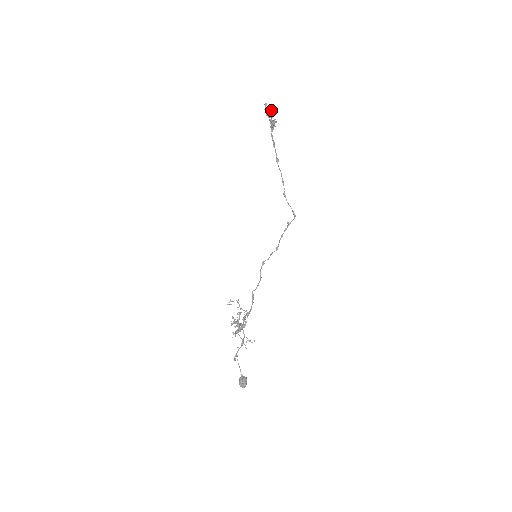
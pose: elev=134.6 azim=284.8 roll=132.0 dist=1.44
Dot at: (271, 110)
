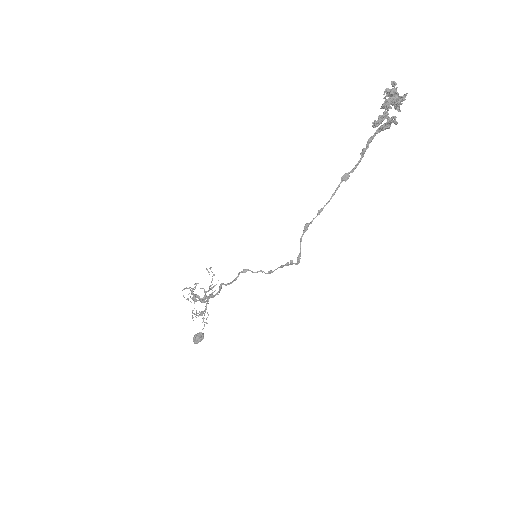
Dot at: (397, 98)
